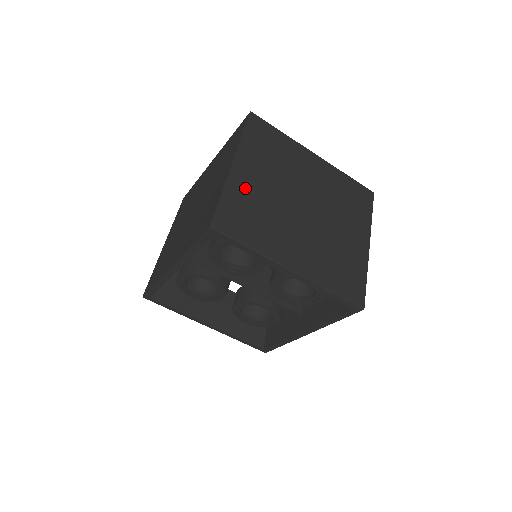
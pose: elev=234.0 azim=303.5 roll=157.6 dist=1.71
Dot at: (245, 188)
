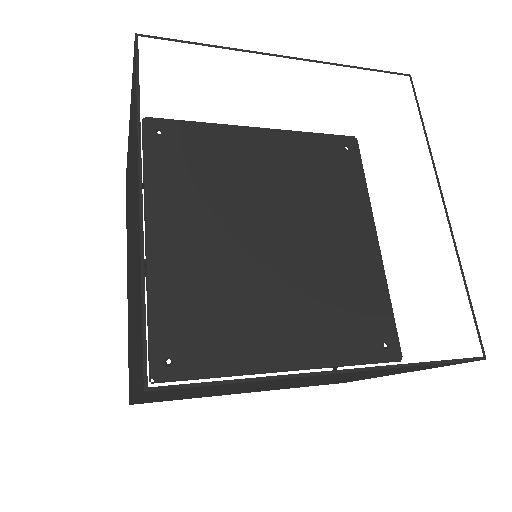
Dot at: (166, 398)
